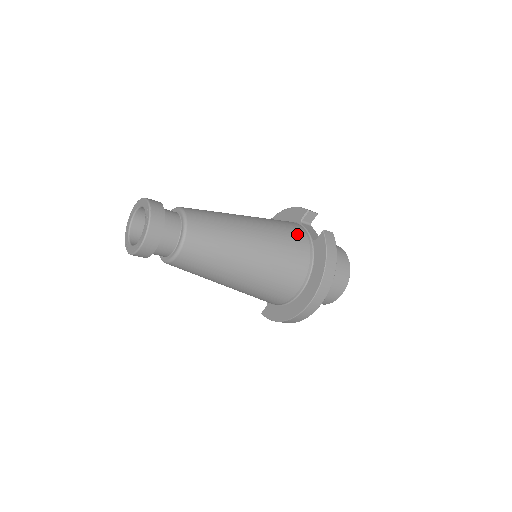
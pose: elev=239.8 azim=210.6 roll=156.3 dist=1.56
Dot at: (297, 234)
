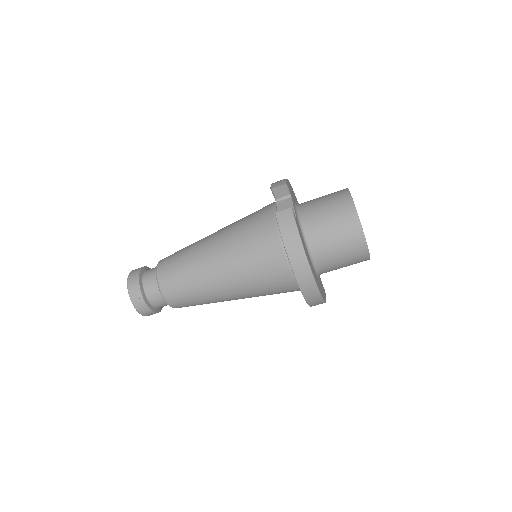
Dot at: (262, 226)
